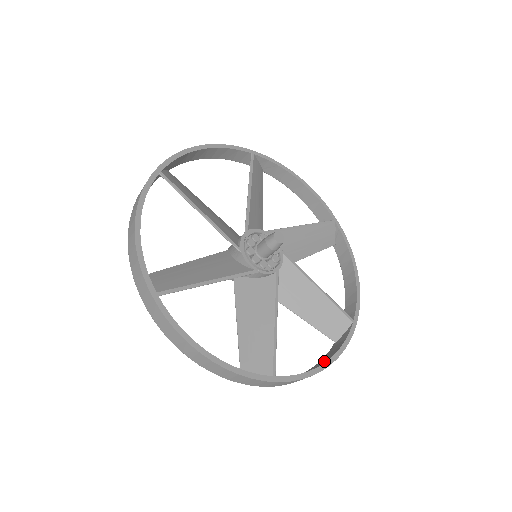
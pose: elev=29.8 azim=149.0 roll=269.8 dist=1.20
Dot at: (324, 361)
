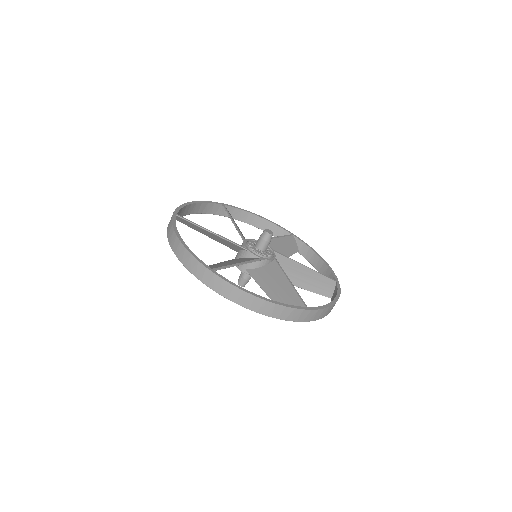
Dot at: occluded
